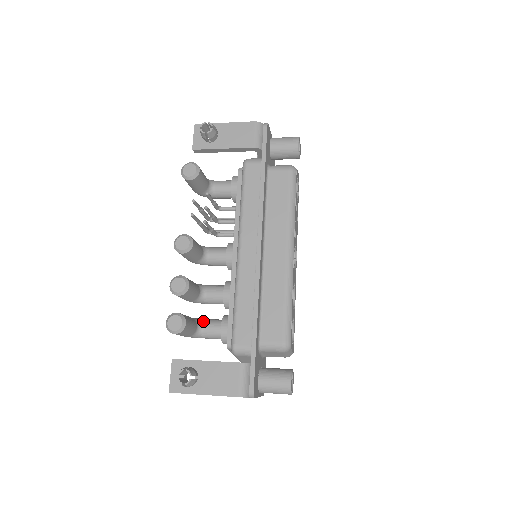
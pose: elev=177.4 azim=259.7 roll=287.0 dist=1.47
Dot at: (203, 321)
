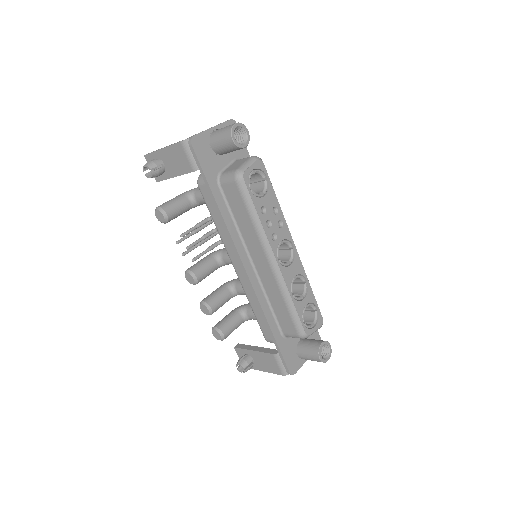
Dot at: (246, 310)
